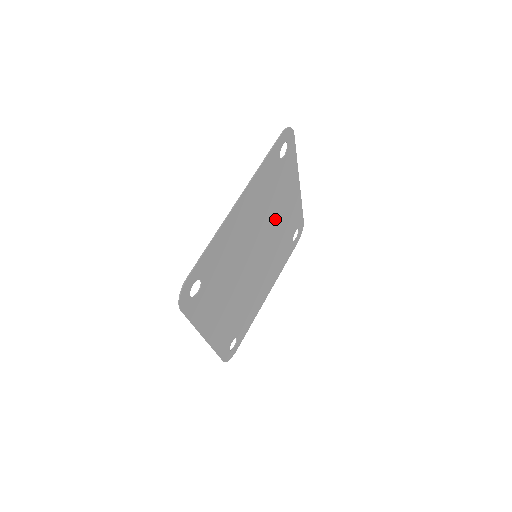
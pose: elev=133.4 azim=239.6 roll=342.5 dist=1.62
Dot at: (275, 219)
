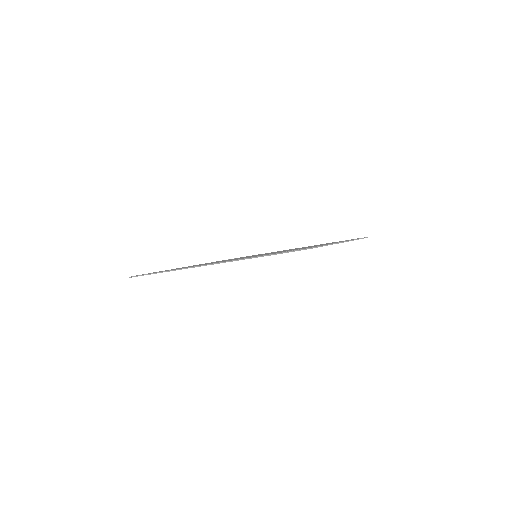
Dot at: occluded
